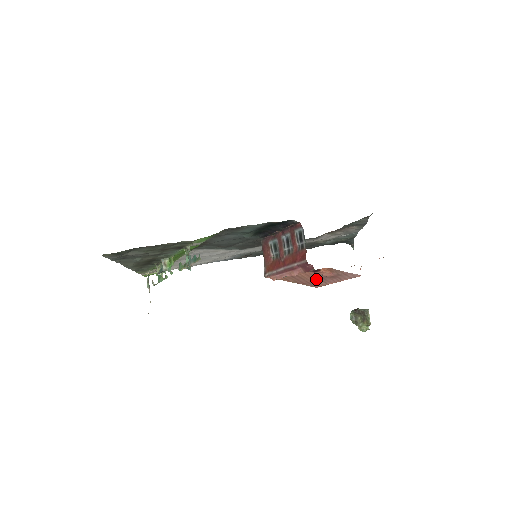
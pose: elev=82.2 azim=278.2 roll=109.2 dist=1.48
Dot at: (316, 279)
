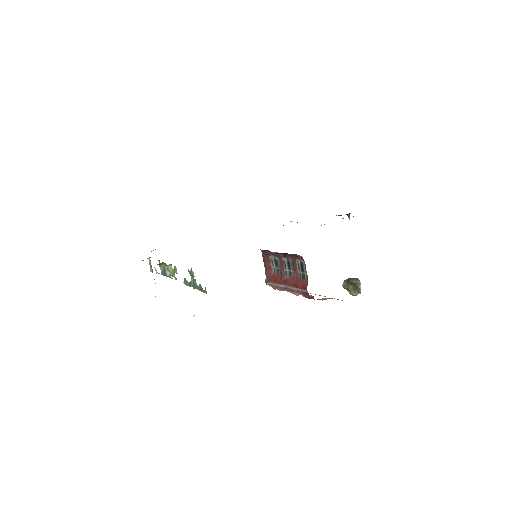
Dot at: (315, 294)
